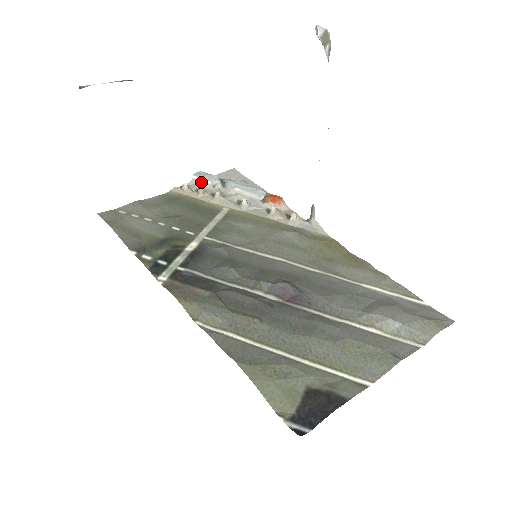
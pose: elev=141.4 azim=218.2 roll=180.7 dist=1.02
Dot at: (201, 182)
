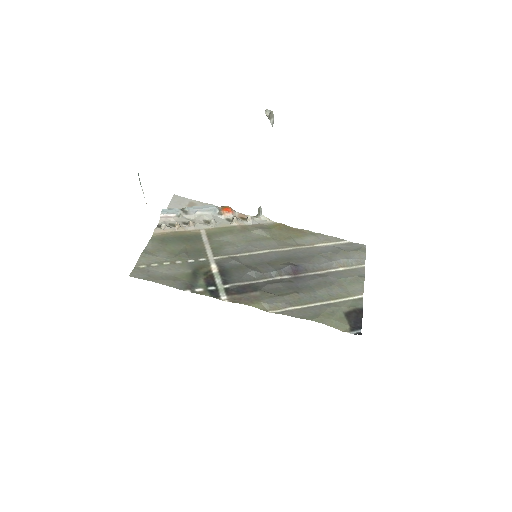
Dot at: (168, 217)
